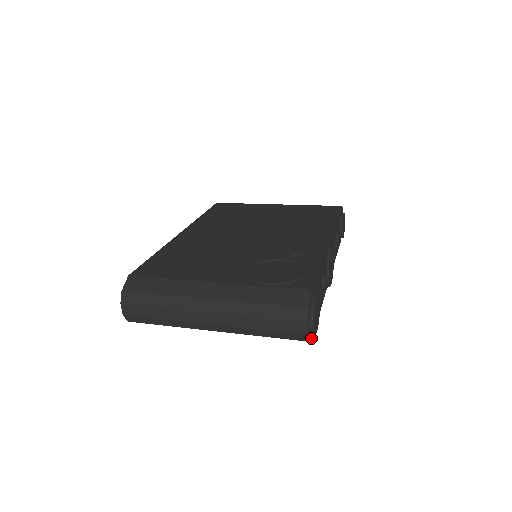
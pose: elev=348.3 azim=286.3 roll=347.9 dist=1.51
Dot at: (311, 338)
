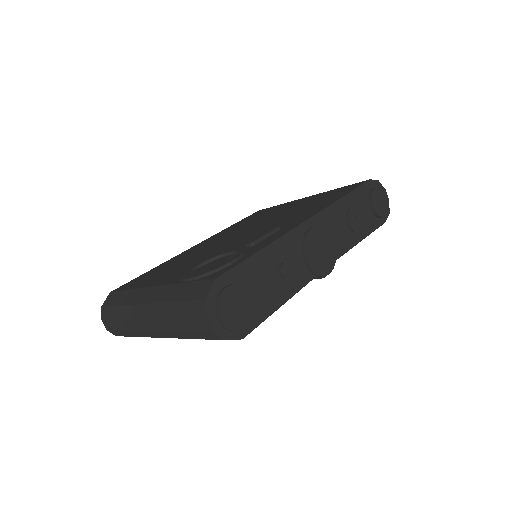
Dot at: (237, 336)
